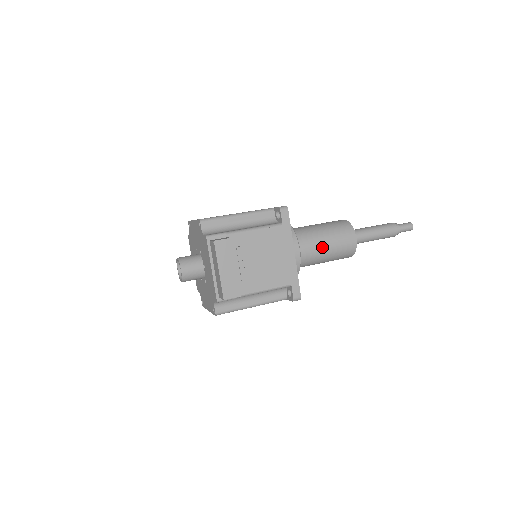
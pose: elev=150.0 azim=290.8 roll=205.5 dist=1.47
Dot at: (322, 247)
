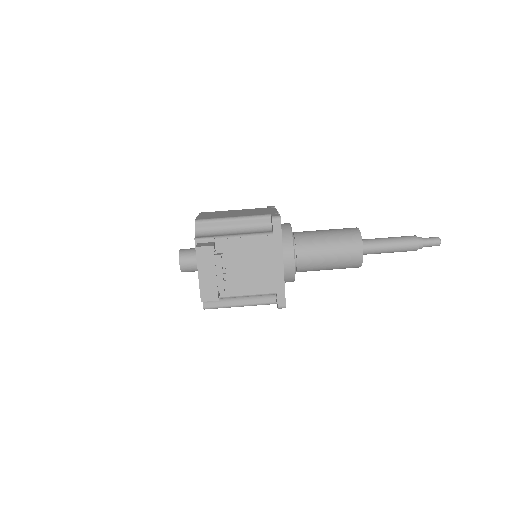
Dot at: (323, 256)
